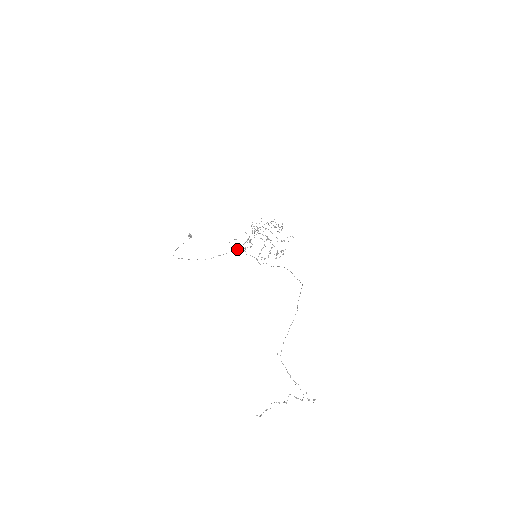
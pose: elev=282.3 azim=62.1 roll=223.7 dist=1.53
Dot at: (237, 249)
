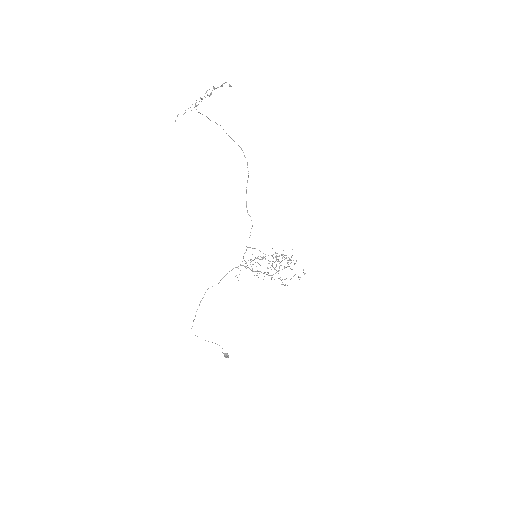
Dot at: (238, 266)
